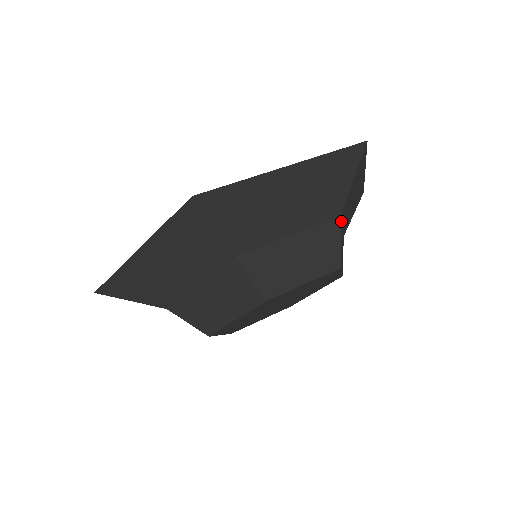
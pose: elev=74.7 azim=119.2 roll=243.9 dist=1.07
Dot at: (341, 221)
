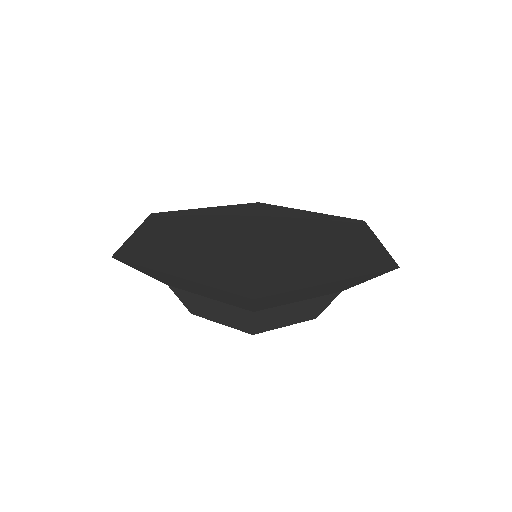
Dot at: occluded
